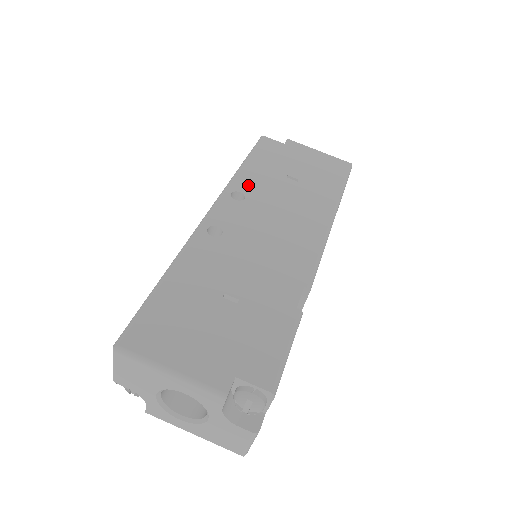
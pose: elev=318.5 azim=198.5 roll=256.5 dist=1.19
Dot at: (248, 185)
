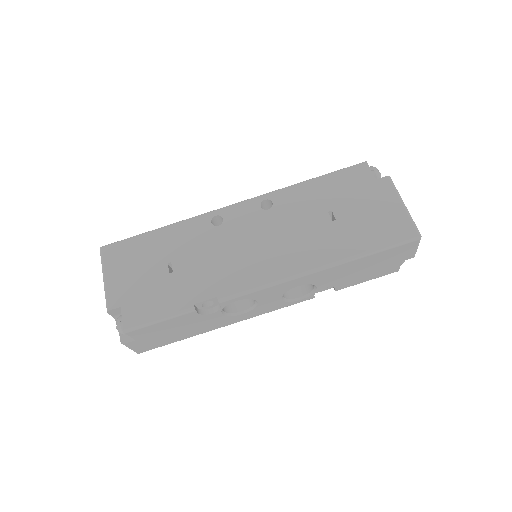
Dot at: (286, 200)
